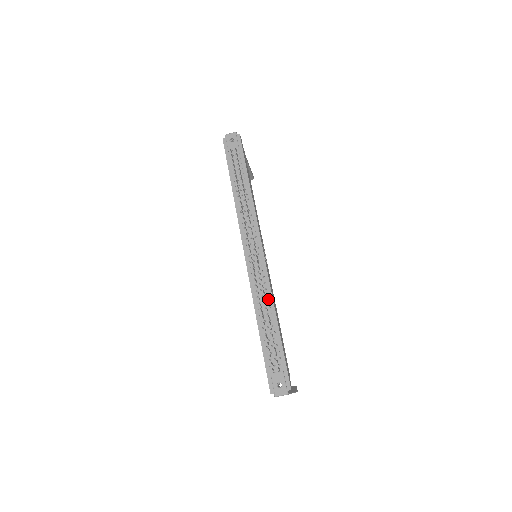
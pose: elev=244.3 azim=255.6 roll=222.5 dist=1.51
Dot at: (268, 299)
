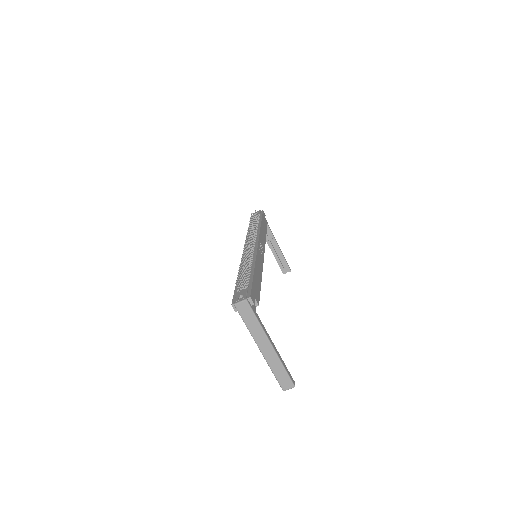
Dot at: (252, 261)
